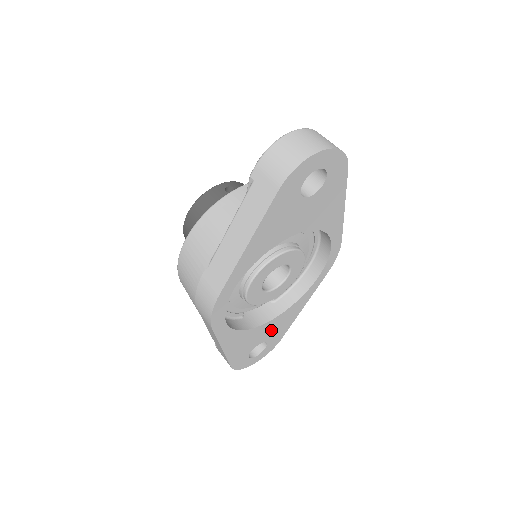
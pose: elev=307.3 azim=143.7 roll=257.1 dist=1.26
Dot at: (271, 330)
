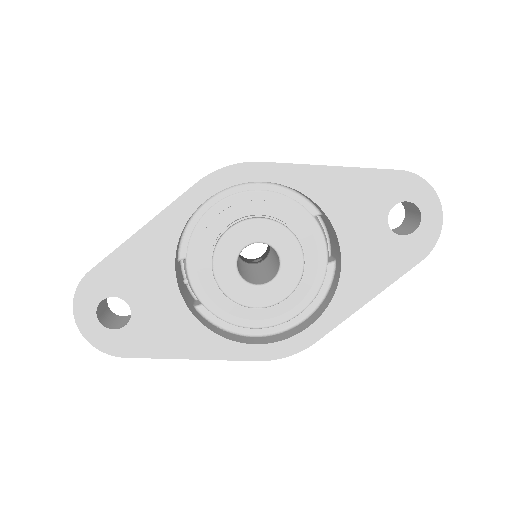
Dot at: (157, 314)
